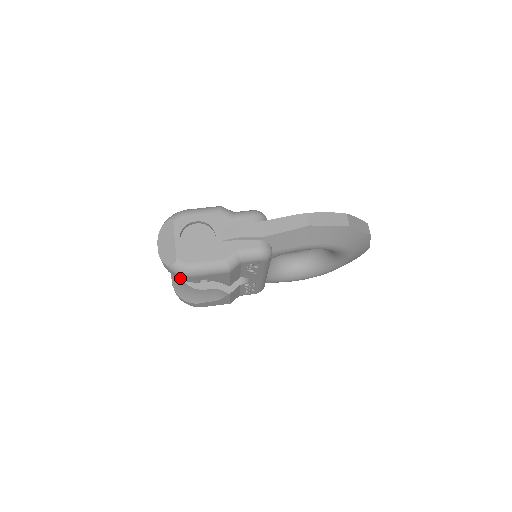
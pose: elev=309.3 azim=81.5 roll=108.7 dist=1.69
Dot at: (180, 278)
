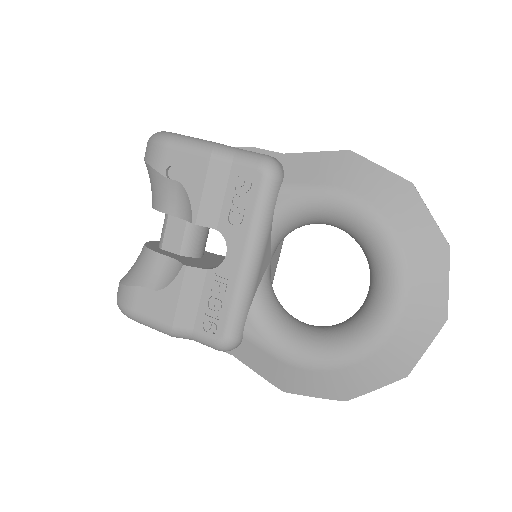
Dot at: (149, 159)
